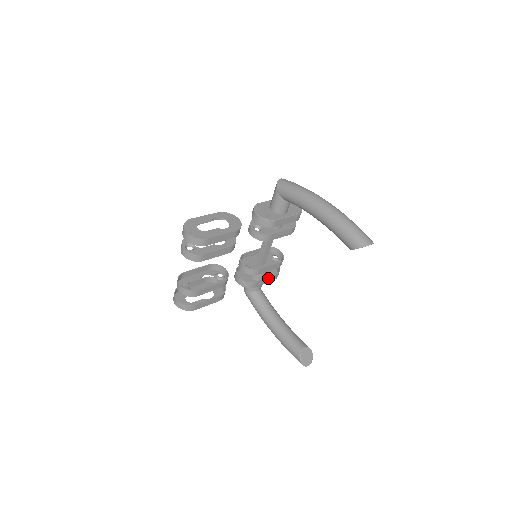
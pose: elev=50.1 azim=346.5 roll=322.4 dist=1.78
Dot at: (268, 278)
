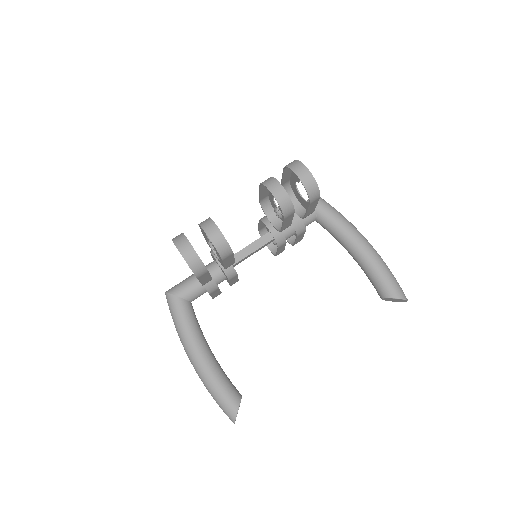
Dot at: (219, 292)
